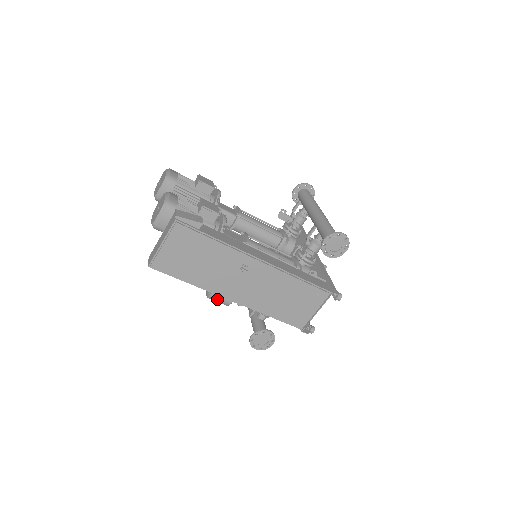
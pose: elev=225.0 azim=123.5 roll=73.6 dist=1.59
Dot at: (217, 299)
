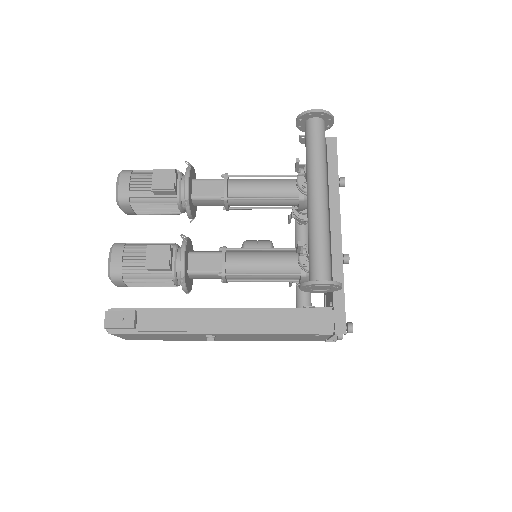
Dot at: occluded
